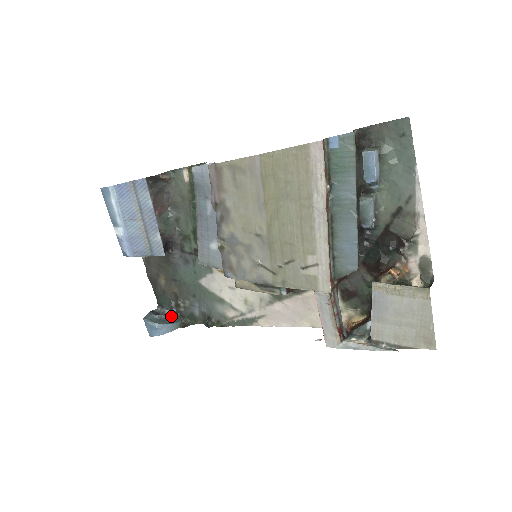
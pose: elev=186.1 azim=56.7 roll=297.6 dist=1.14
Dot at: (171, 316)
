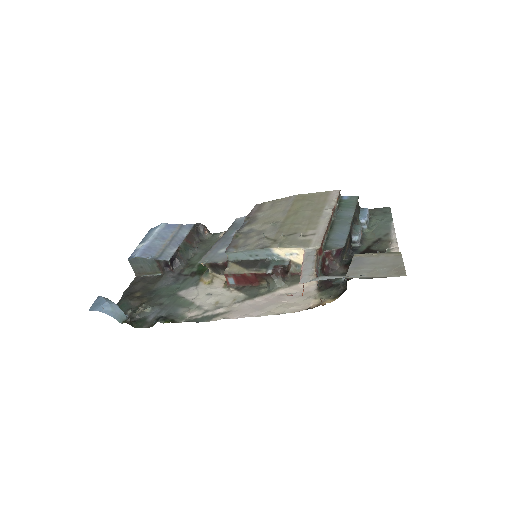
Dot at: occluded
